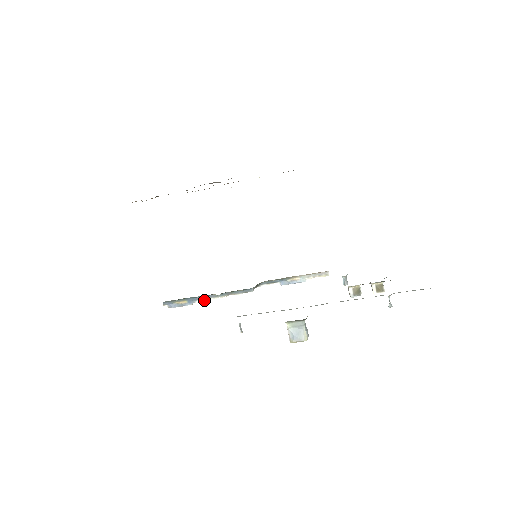
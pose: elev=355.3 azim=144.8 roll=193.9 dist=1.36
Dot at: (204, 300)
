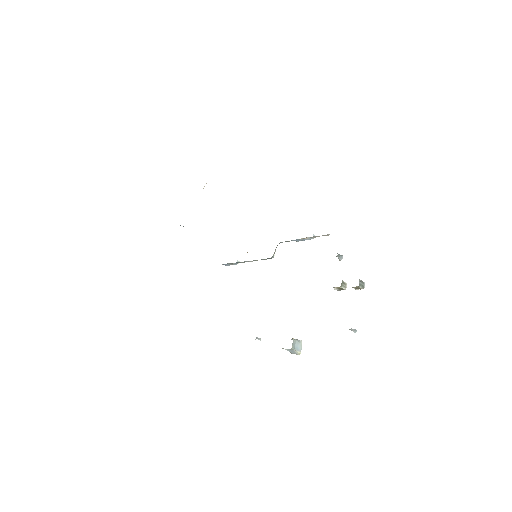
Dot at: (244, 262)
